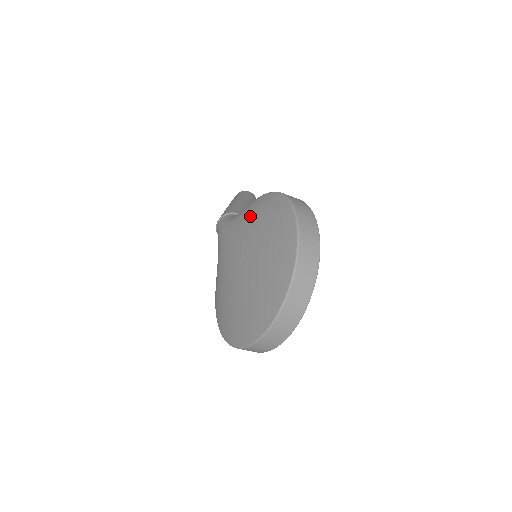
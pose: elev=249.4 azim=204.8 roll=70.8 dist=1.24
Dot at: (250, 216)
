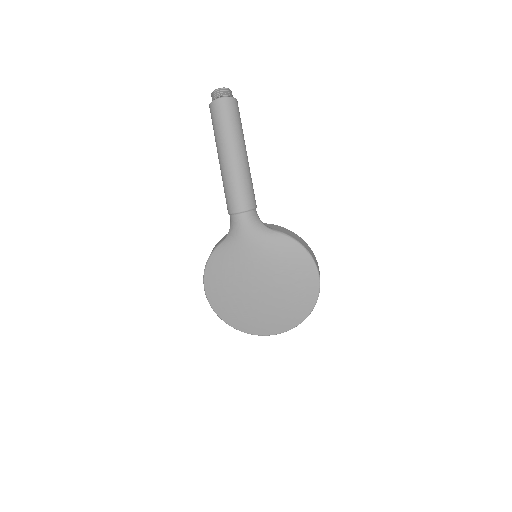
Dot at: (285, 259)
